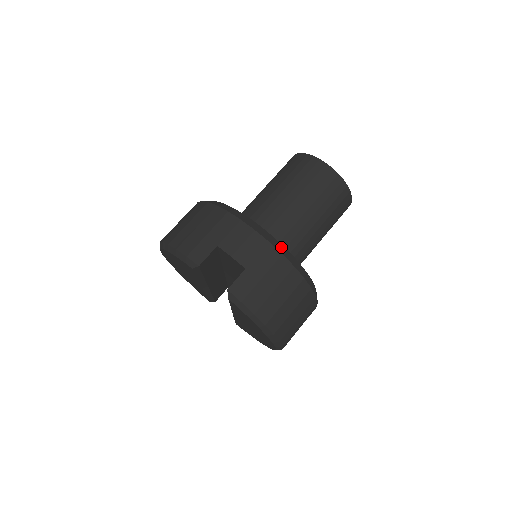
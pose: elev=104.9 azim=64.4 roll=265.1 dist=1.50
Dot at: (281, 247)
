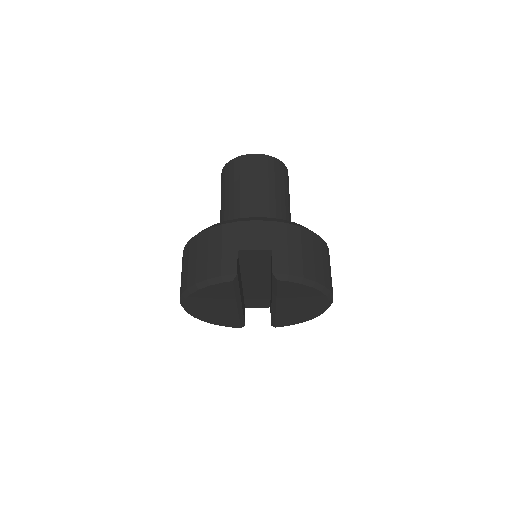
Dot at: (280, 220)
